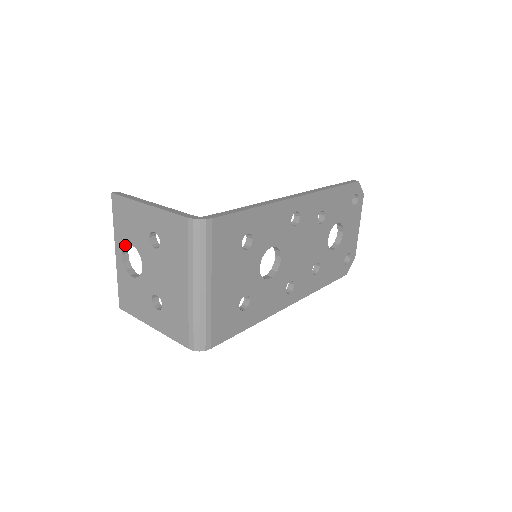
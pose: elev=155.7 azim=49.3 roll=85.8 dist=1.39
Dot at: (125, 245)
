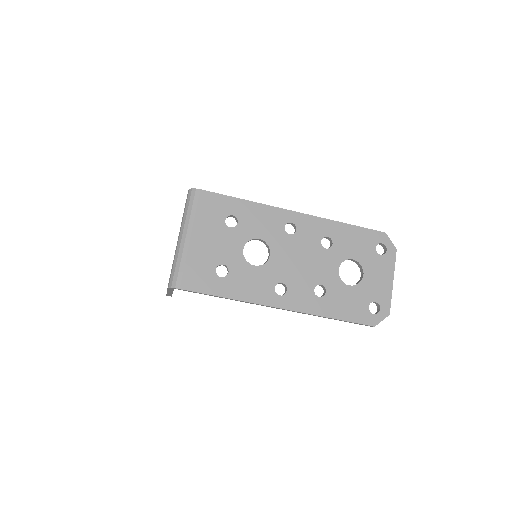
Dot at: occluded
